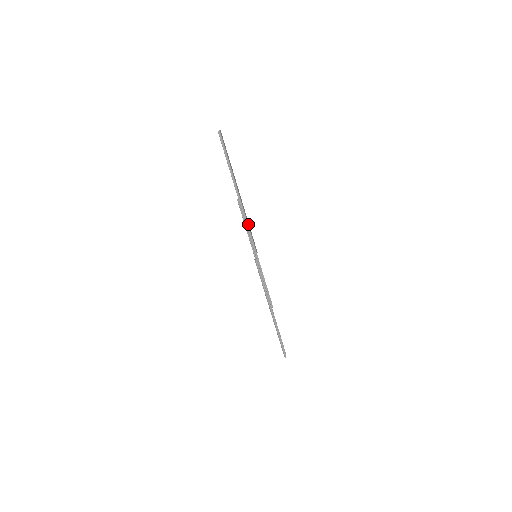
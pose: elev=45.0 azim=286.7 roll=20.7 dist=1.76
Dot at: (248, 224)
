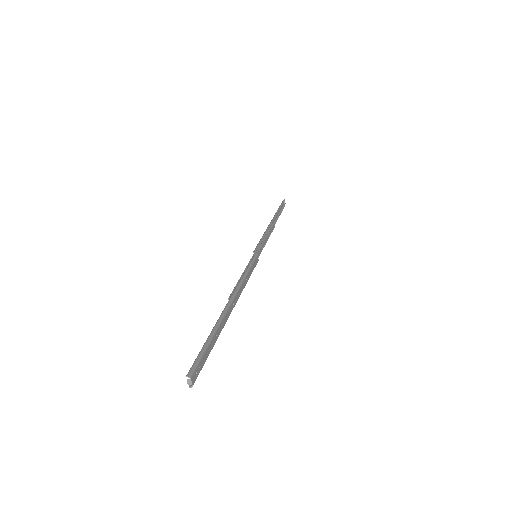
Dot at: (246, 281)
